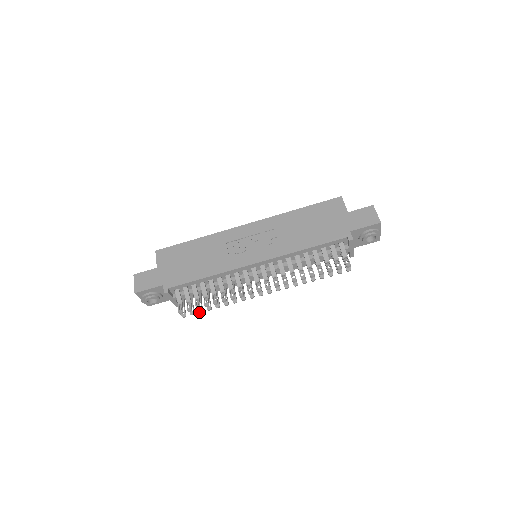
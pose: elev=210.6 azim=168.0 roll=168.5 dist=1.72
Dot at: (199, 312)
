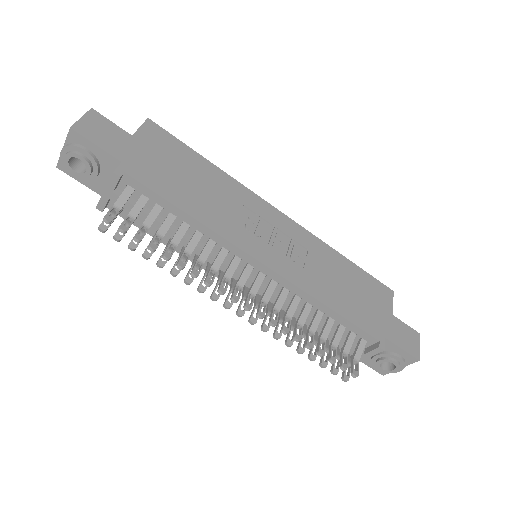
Dot at: (129, 245)
